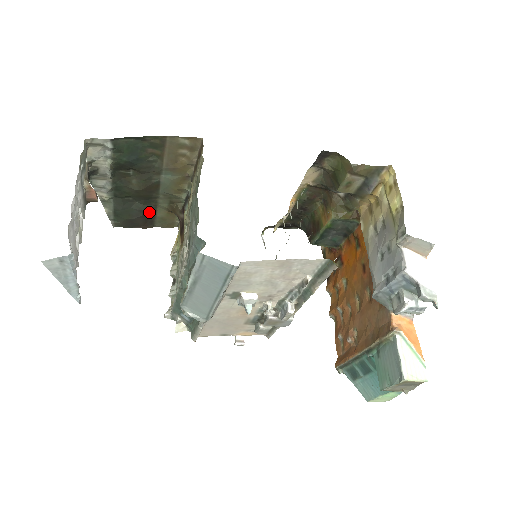
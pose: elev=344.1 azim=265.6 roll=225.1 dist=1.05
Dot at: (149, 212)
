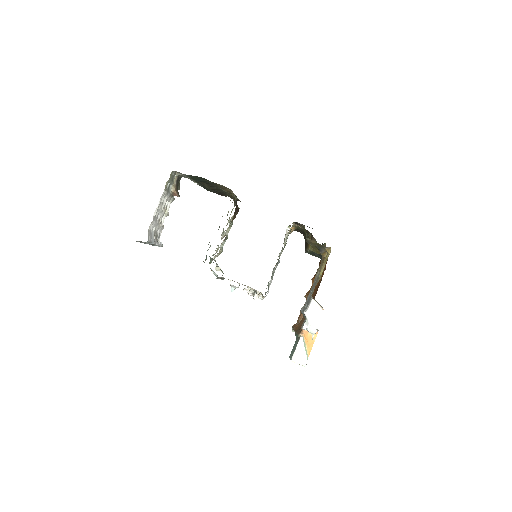
Dot at: (221, 192)
